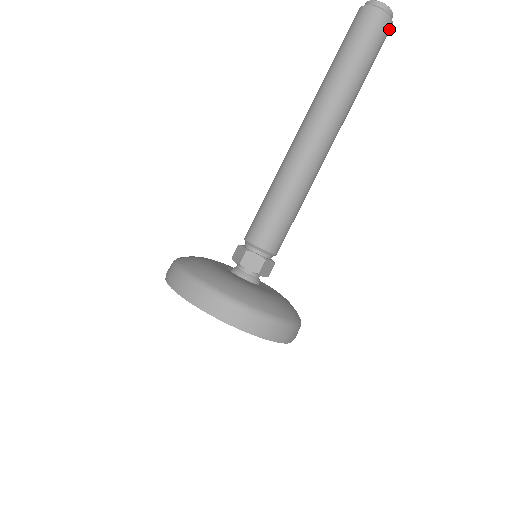
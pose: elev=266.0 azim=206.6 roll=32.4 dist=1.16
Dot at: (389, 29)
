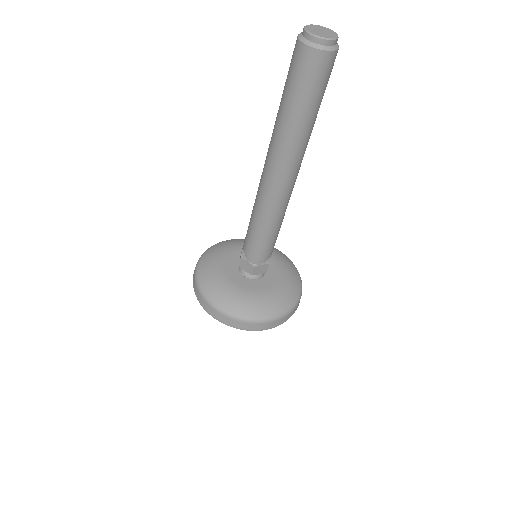
Dot at: occluded
